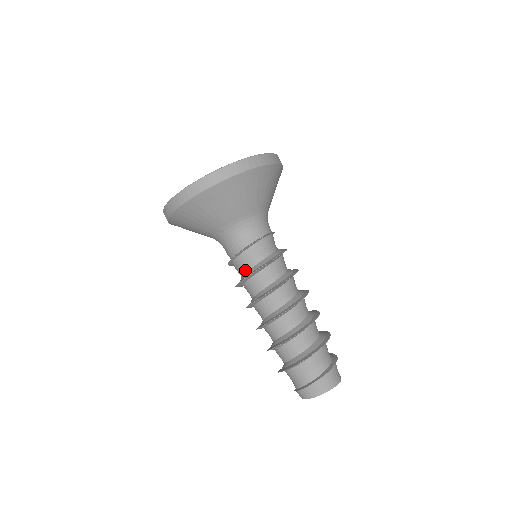
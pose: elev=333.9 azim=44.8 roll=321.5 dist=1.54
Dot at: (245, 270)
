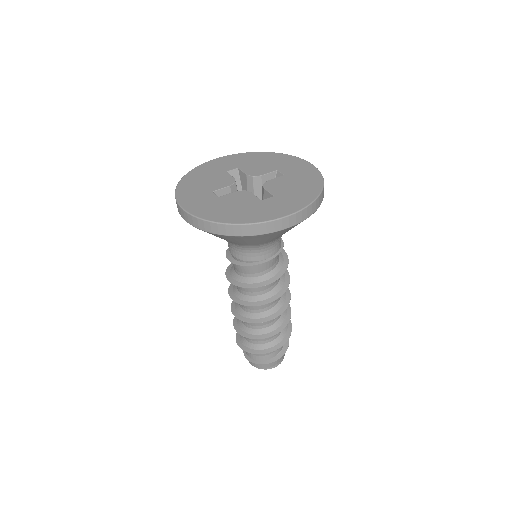
Dot at: (238, 272)
